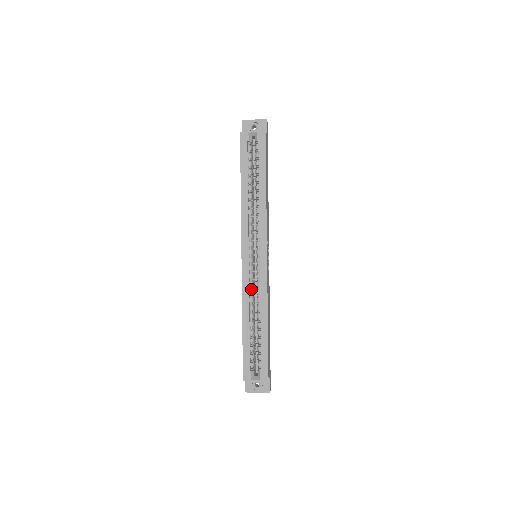
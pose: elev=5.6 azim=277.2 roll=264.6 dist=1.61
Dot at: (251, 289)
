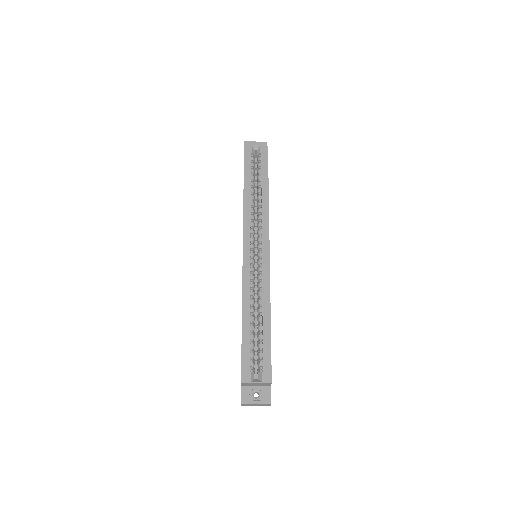
Dot at: (252, 283)
